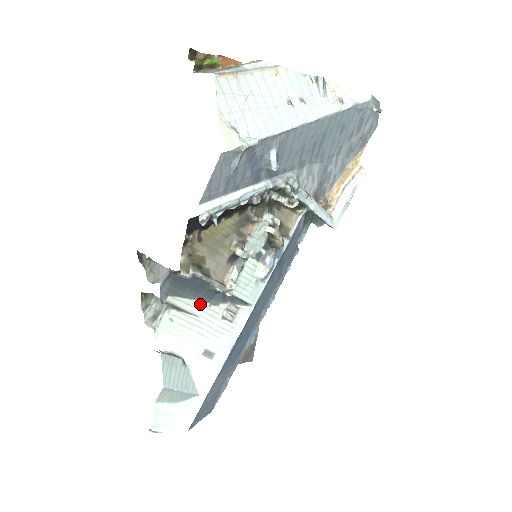
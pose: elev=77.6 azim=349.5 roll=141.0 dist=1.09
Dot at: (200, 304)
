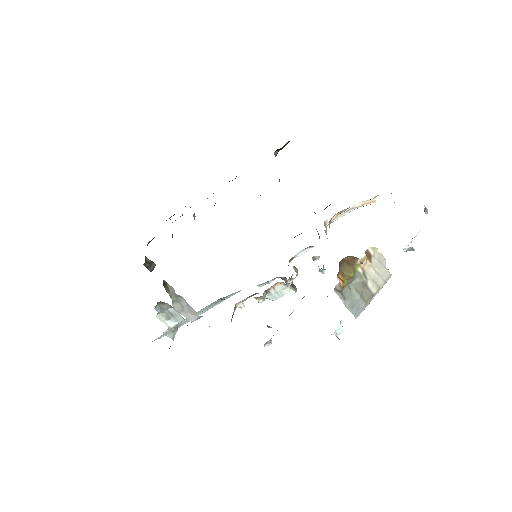
Dot at: occluded
